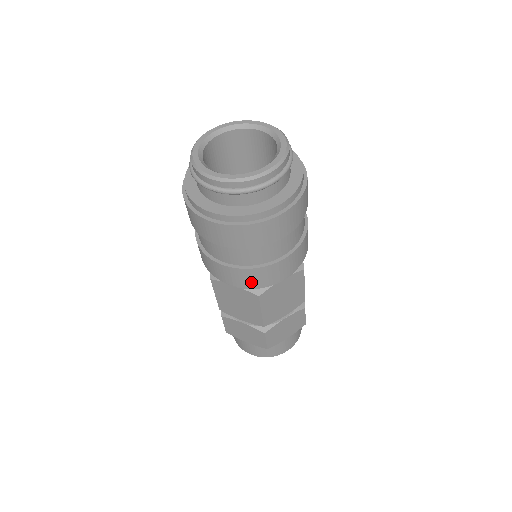
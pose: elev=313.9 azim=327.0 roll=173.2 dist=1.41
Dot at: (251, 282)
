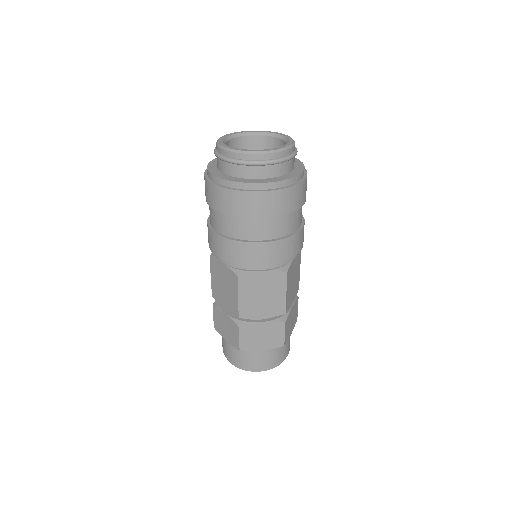
Dot at: (284, 255)
